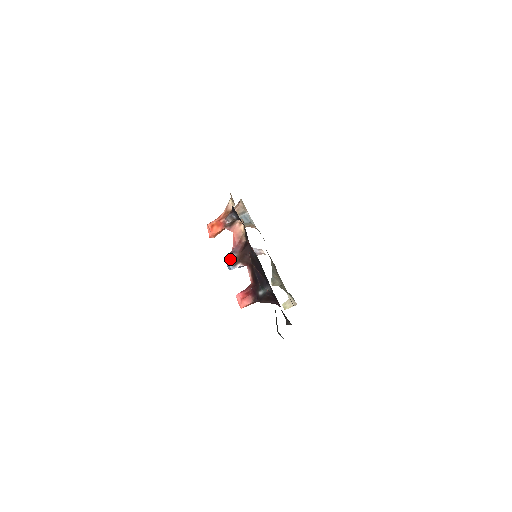
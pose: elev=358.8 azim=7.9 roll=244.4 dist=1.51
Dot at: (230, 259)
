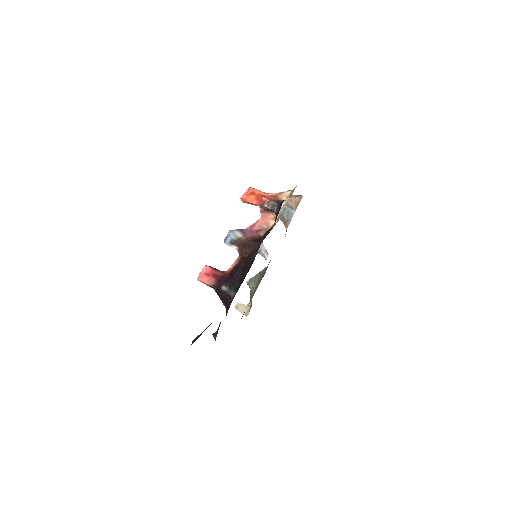
Dot at: (234, 234)
